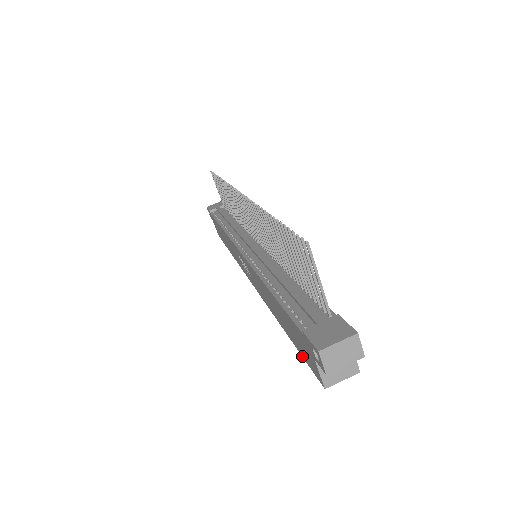
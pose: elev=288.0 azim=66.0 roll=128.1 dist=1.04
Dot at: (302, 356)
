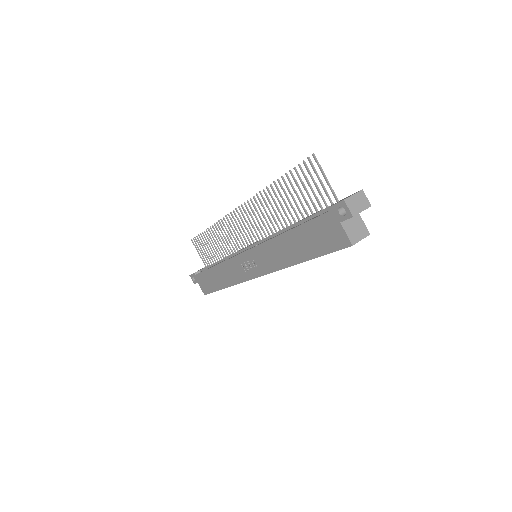
Dot at: (326, 254)
